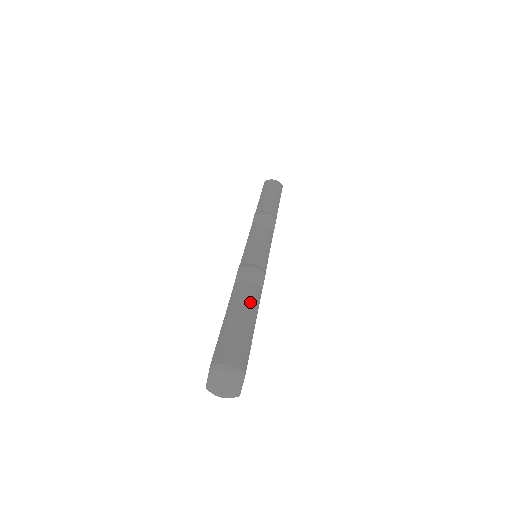
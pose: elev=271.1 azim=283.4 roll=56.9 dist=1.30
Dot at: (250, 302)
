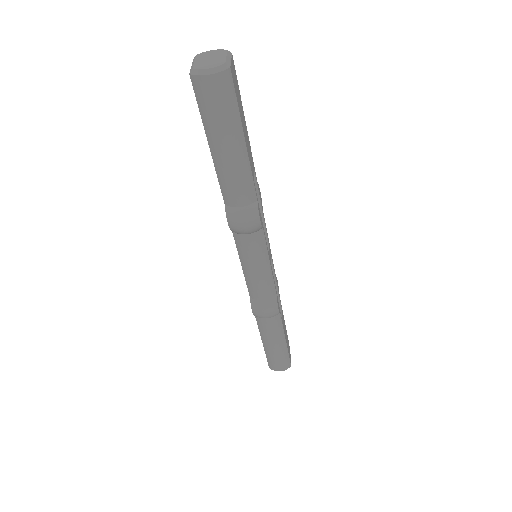
Dot at: (276, 334)
